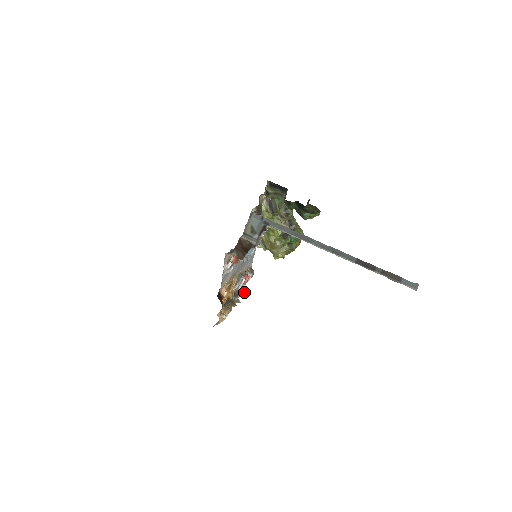
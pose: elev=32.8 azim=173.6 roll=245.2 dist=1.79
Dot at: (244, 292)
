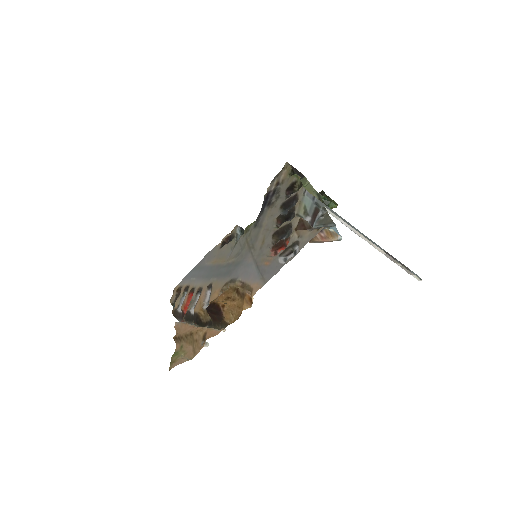
Dot at: (180, 320)
